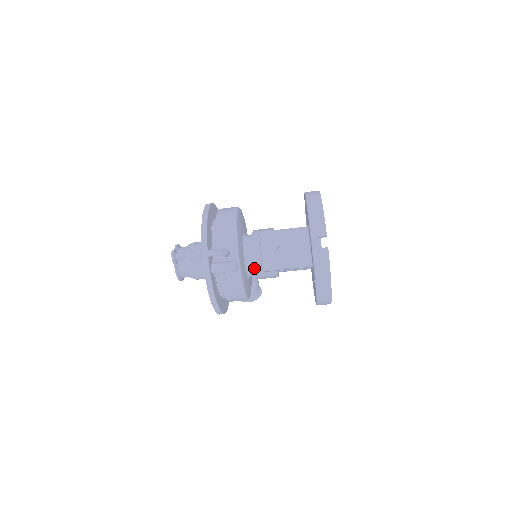
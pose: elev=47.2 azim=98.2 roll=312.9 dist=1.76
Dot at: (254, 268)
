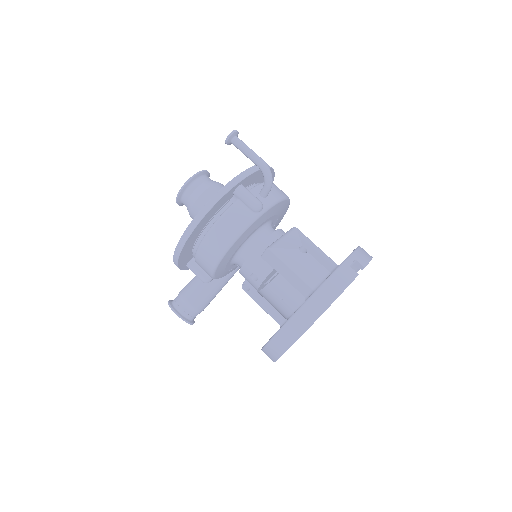
Dot at: (256, 247)
